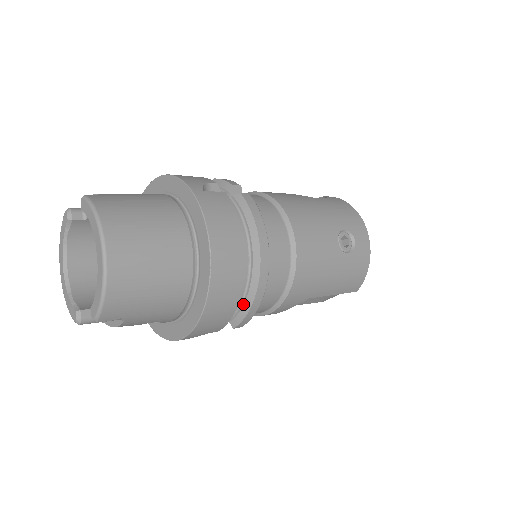
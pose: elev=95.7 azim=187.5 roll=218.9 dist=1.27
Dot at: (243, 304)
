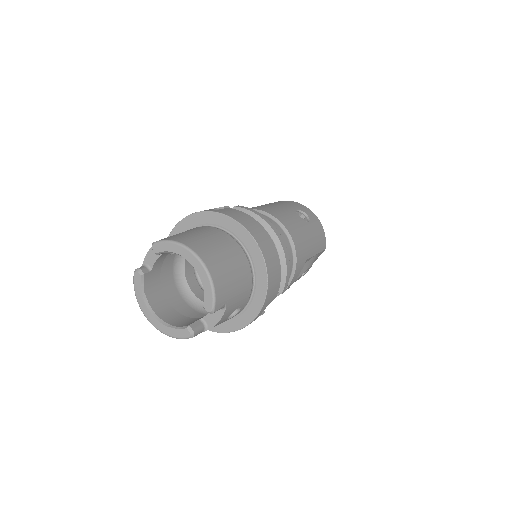
Dot at: occluded
